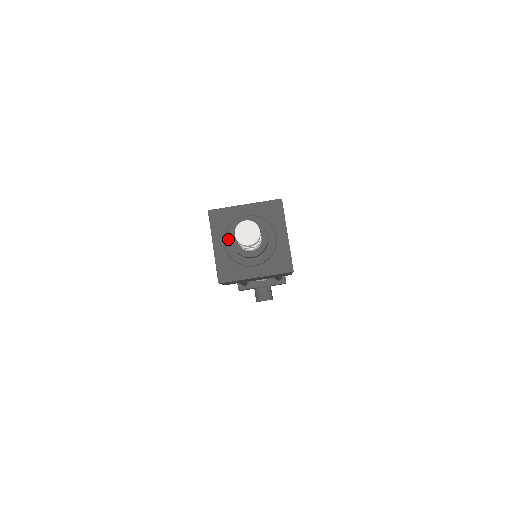
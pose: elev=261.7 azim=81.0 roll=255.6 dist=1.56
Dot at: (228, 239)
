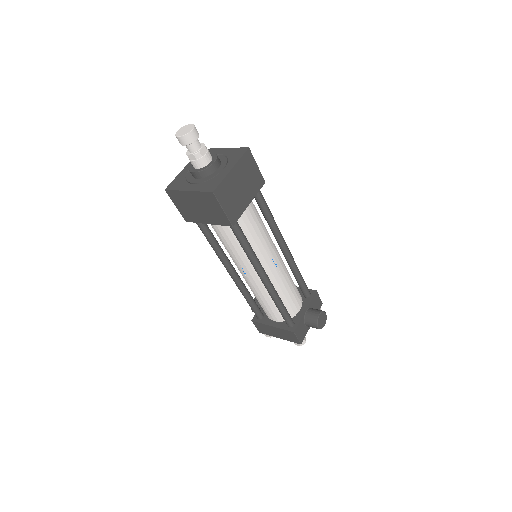
Dot at: (192, 181)
